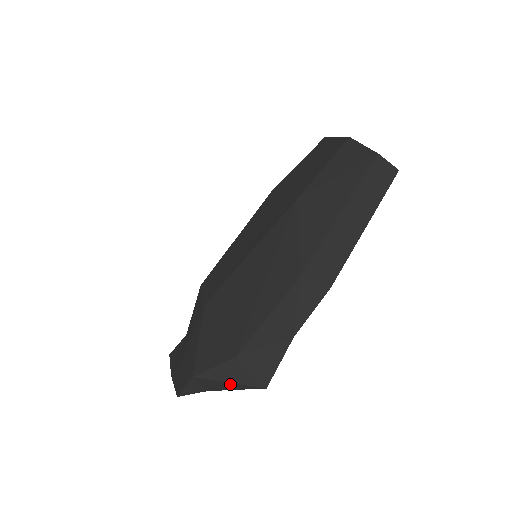
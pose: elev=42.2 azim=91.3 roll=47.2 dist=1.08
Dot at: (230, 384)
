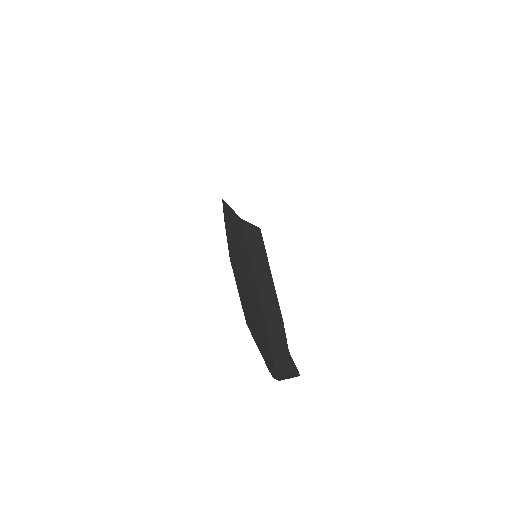
Dot at: (285, 375)
